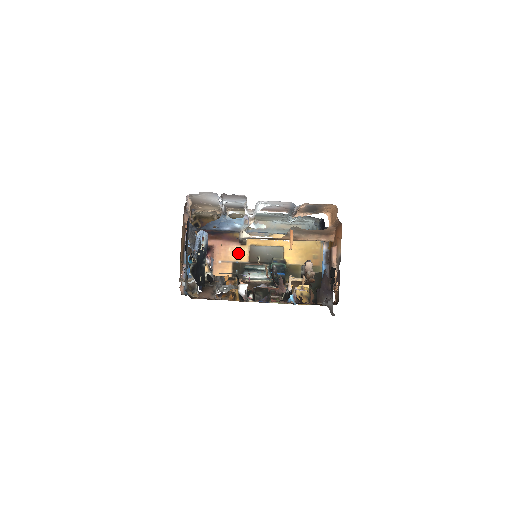
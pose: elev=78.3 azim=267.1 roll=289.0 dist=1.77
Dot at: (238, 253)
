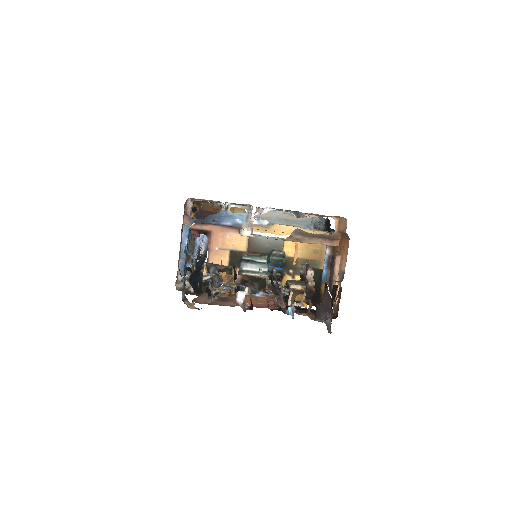
Dot at: (236, 241)
